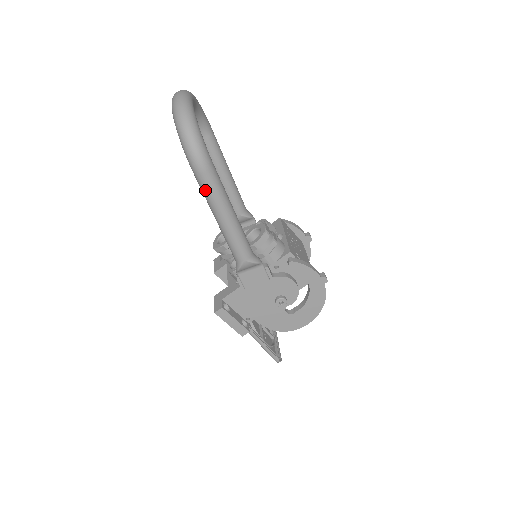
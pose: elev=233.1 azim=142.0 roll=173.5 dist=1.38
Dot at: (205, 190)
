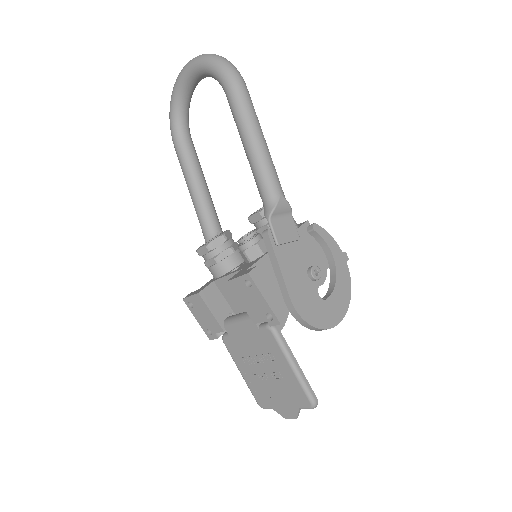
Dot at: (243, 105)
